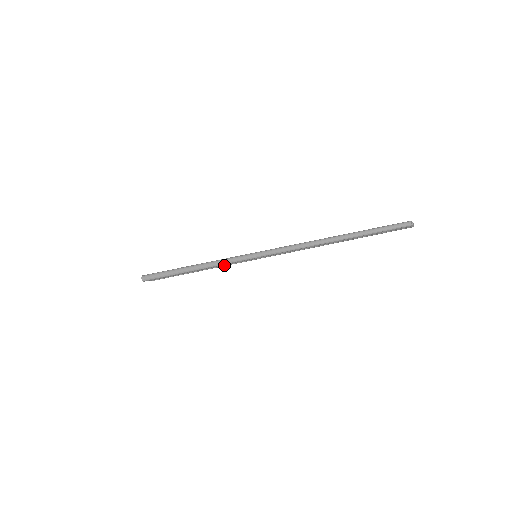
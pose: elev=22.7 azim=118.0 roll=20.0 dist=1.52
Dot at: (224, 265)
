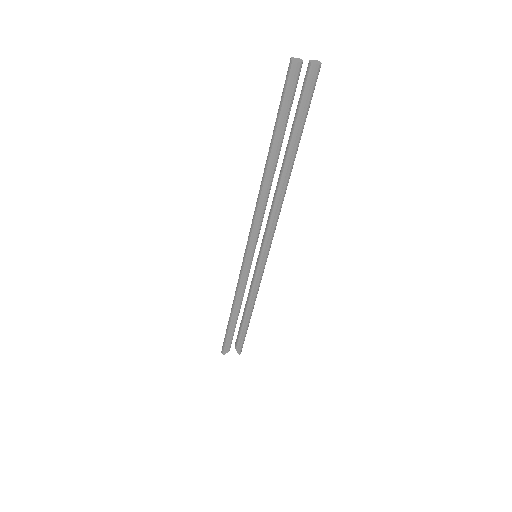
Dot at: (251, 290)
